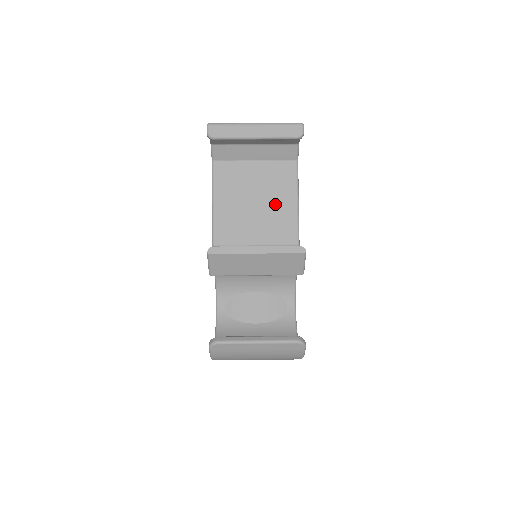
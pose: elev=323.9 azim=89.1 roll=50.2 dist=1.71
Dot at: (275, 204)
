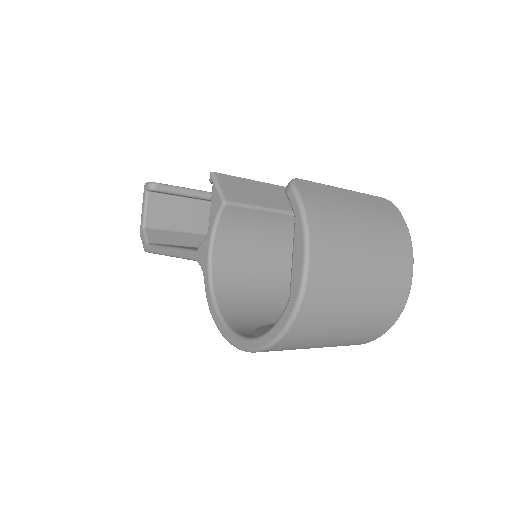
Dot at: occluded
